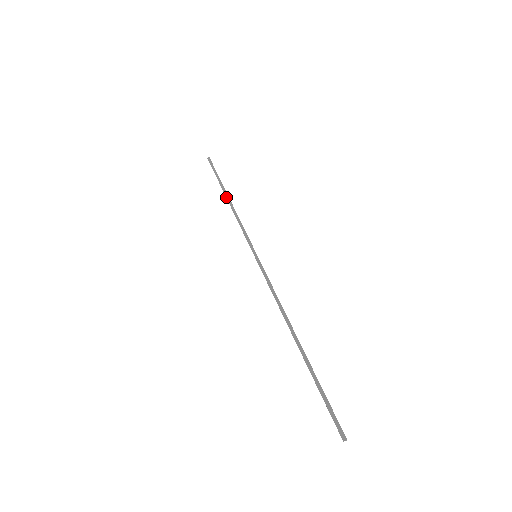
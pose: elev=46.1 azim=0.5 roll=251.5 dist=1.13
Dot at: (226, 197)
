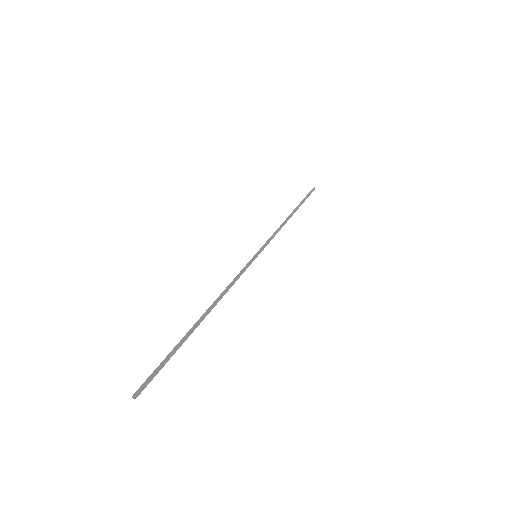
Dot at: (291, 214)
